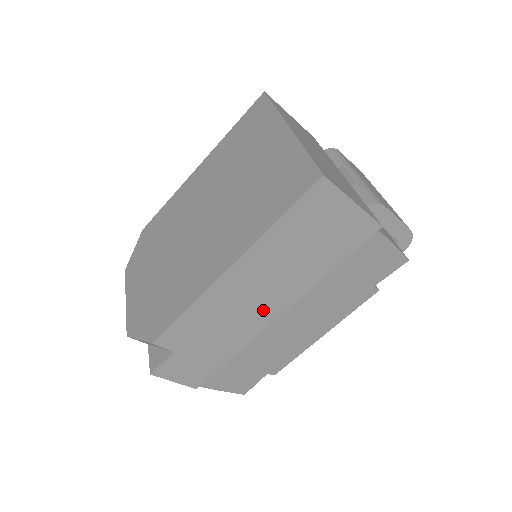
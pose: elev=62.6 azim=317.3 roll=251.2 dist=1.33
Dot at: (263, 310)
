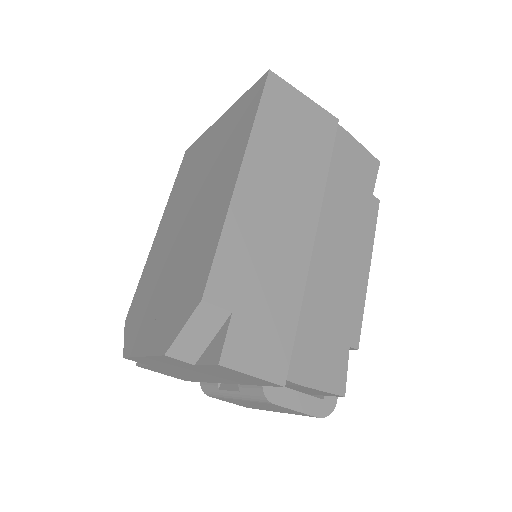
Dot at: (296, 229)
